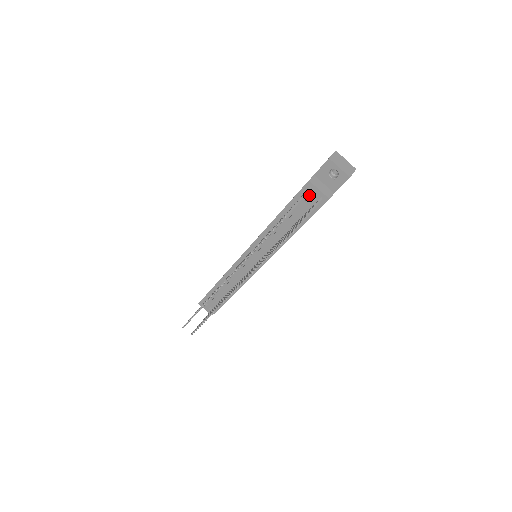
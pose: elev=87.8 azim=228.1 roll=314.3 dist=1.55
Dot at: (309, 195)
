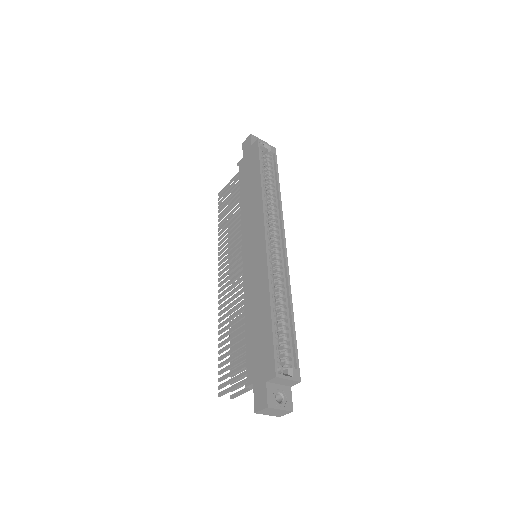
Dot at: occluded
